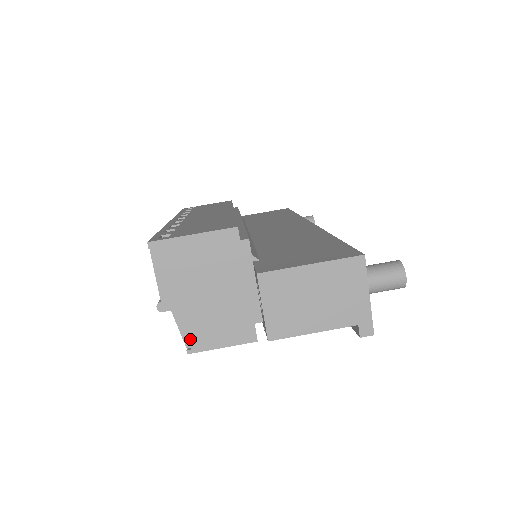
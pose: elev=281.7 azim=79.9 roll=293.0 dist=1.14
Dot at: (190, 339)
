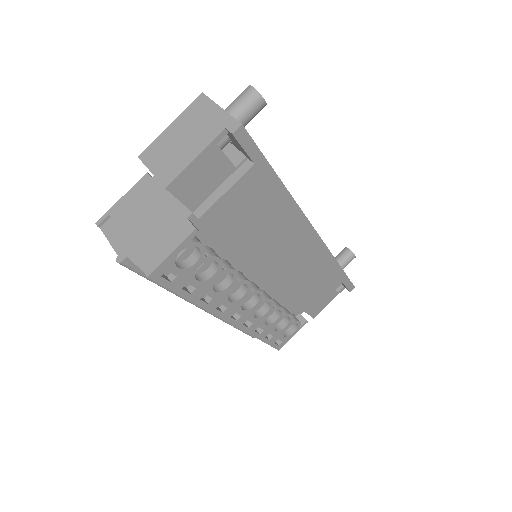
Dot at: (145, 264)
